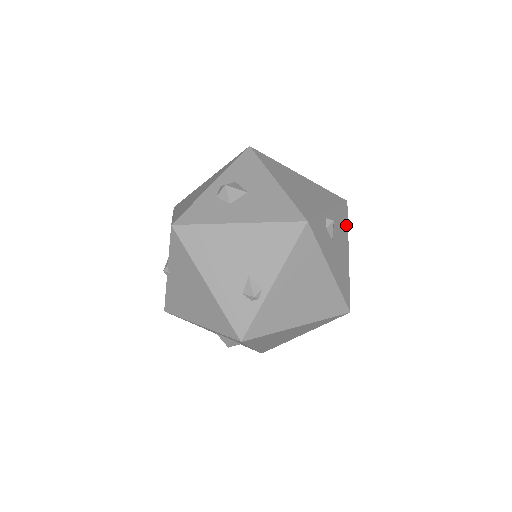
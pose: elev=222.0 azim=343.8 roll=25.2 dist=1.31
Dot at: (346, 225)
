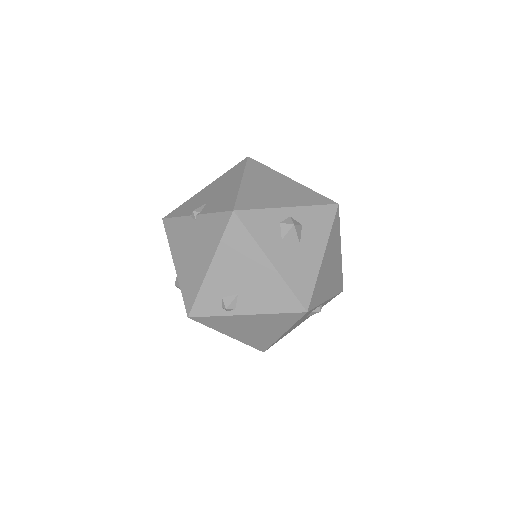
Dot at: occluded
